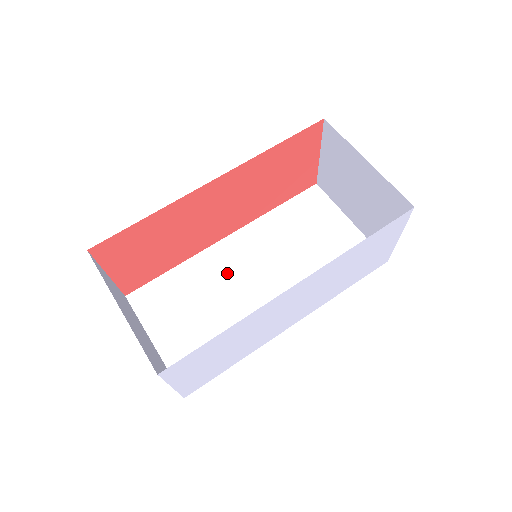
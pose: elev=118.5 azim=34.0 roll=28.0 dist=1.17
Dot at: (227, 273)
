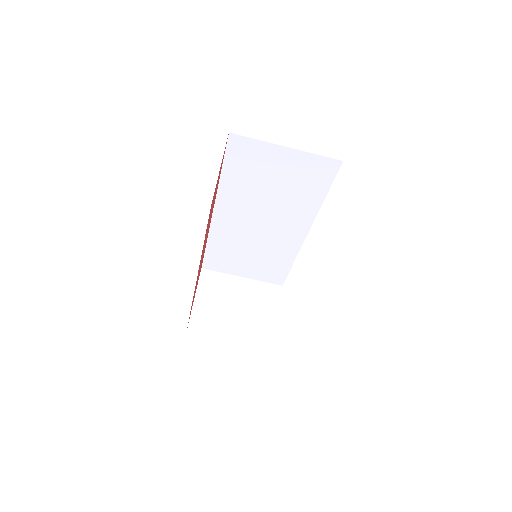
Dot at: (239, 231)
